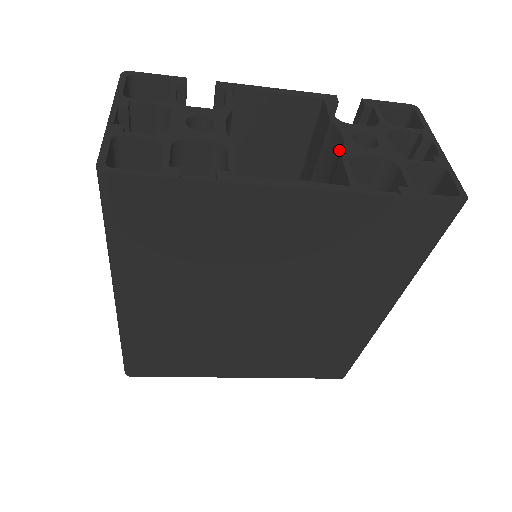
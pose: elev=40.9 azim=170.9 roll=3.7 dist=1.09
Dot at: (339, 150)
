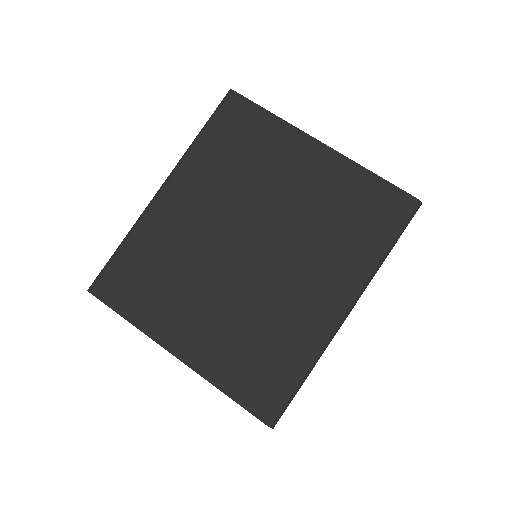
Dot at: occluded
